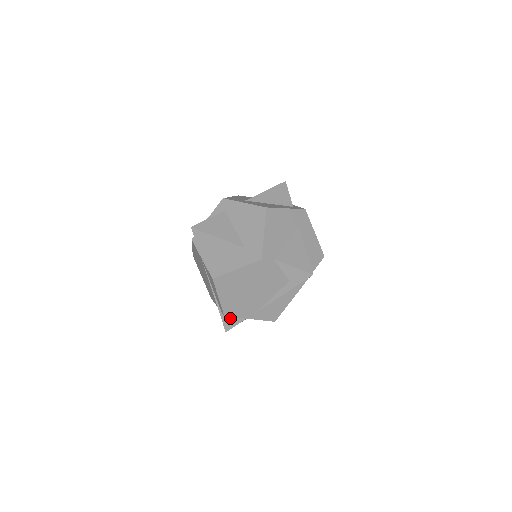
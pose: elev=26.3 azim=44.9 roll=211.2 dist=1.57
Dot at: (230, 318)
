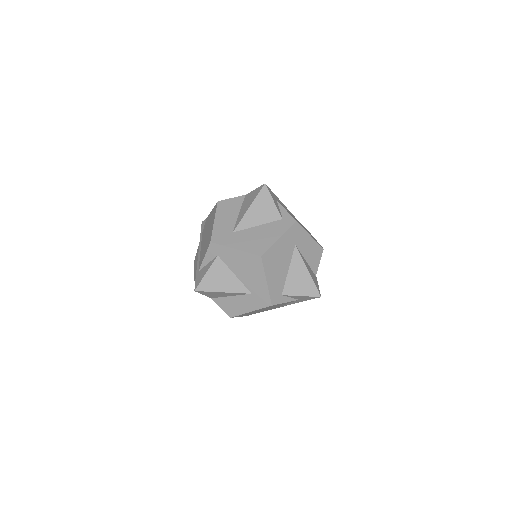
Dot at: occluded
